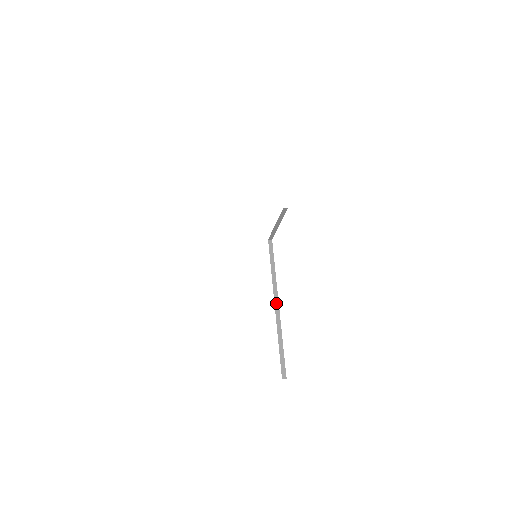
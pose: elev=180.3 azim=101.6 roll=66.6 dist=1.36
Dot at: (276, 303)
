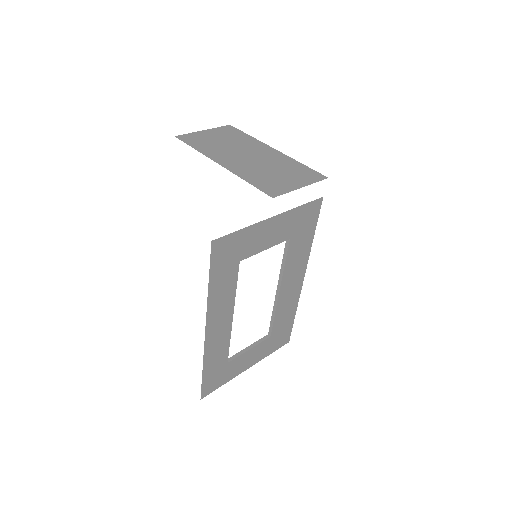
Dot at: (278, 289)
